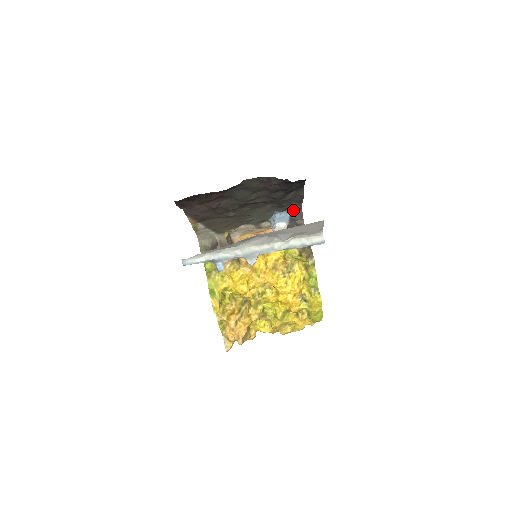
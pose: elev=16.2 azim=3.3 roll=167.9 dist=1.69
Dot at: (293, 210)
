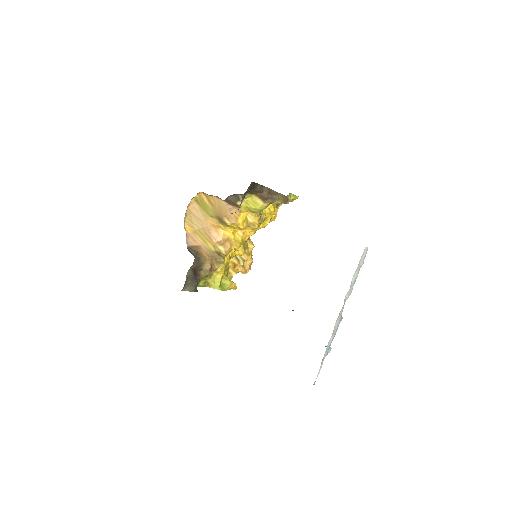
Dot at: occluded
